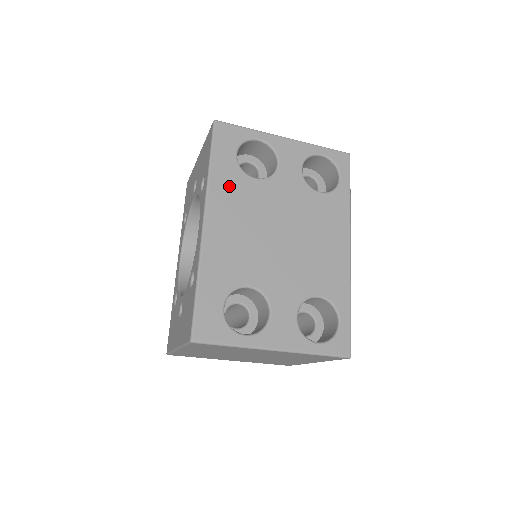
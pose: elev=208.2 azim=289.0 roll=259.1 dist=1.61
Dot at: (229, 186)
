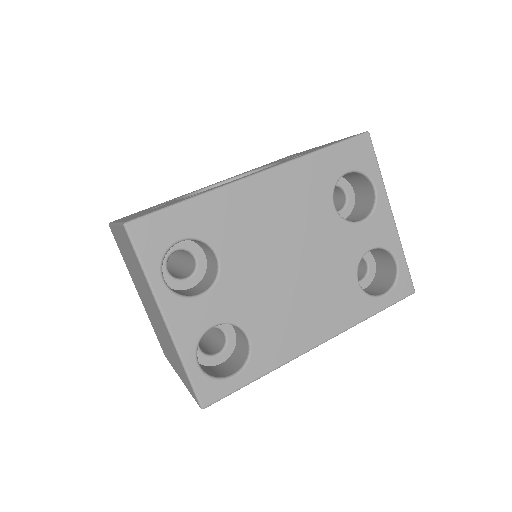
Dot at: (311, 181)
